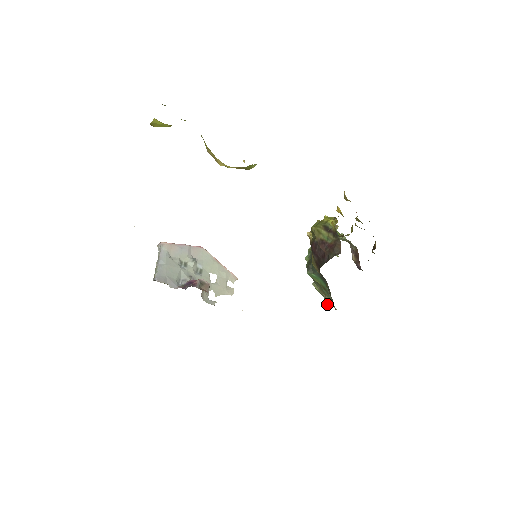
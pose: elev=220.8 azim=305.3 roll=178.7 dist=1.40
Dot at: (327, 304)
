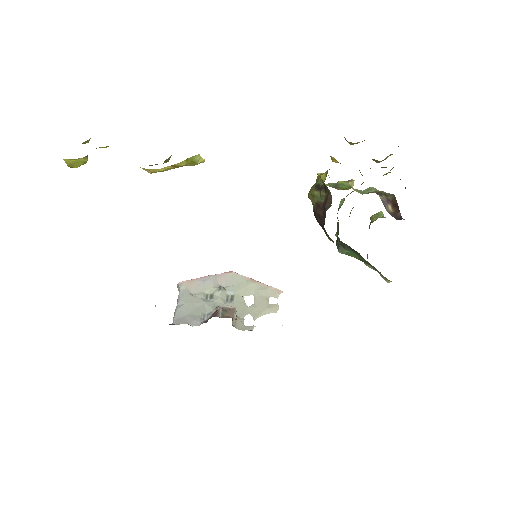
Dot at: (386, 281)
